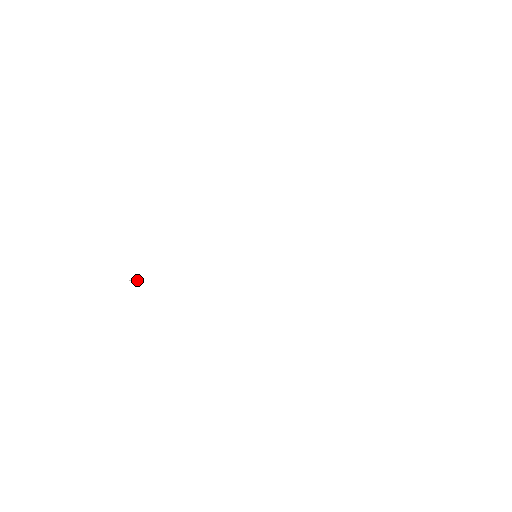
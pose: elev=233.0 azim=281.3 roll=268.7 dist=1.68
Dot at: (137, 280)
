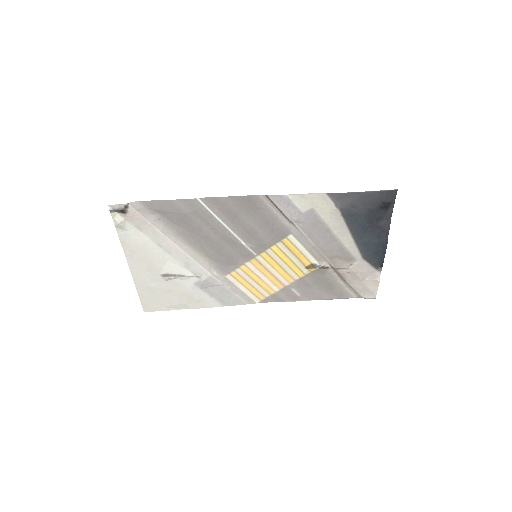
Dot at: (122, 209)
